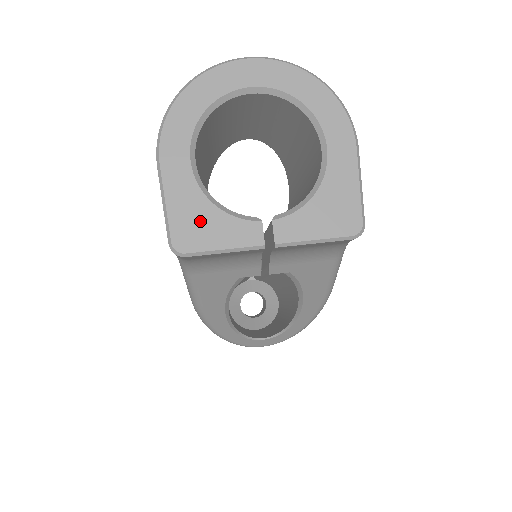
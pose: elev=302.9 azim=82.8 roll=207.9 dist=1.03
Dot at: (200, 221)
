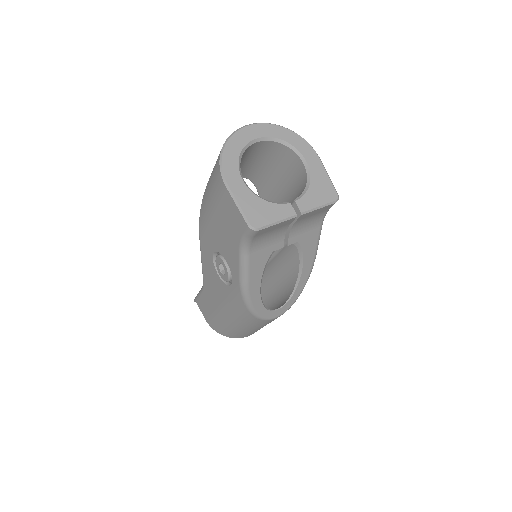
Dot at: (260, 210)
